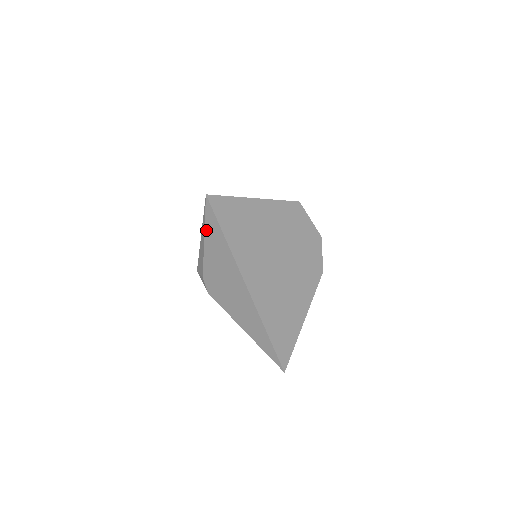
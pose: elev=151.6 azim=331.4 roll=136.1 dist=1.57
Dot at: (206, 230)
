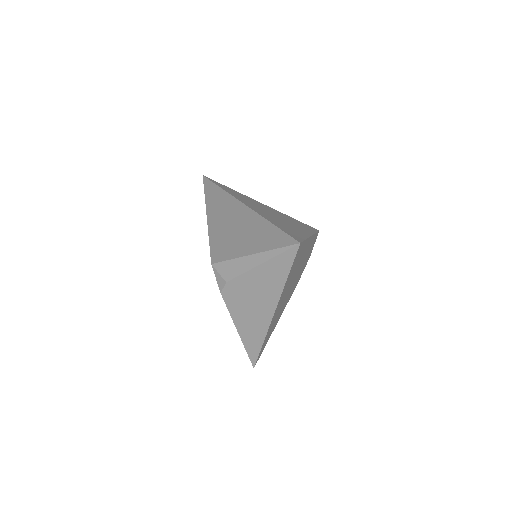
Dot at: (271, 261)
